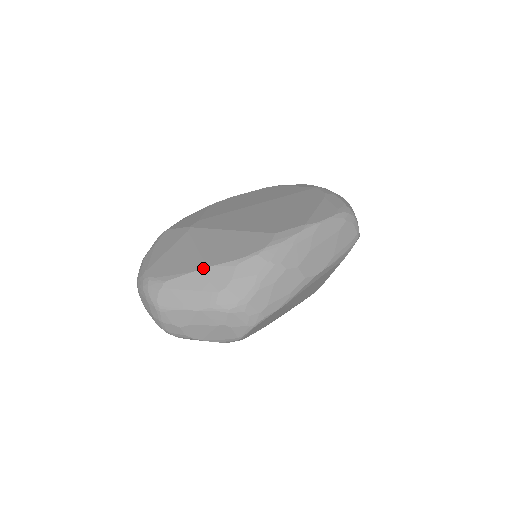
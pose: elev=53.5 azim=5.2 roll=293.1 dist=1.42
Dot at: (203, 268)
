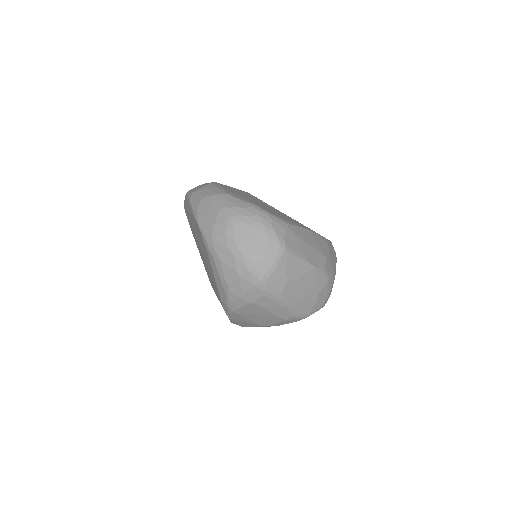
Dot at: (311, 230)
